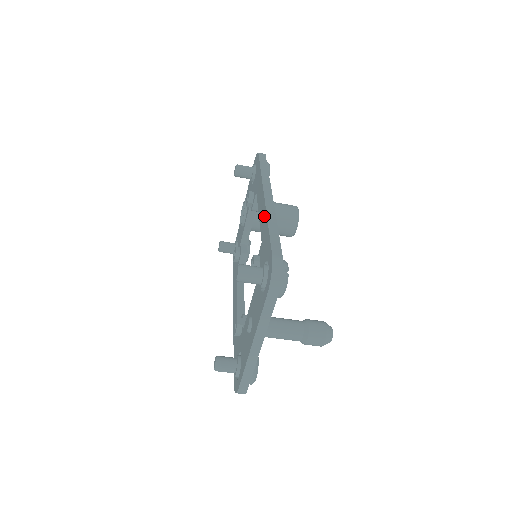
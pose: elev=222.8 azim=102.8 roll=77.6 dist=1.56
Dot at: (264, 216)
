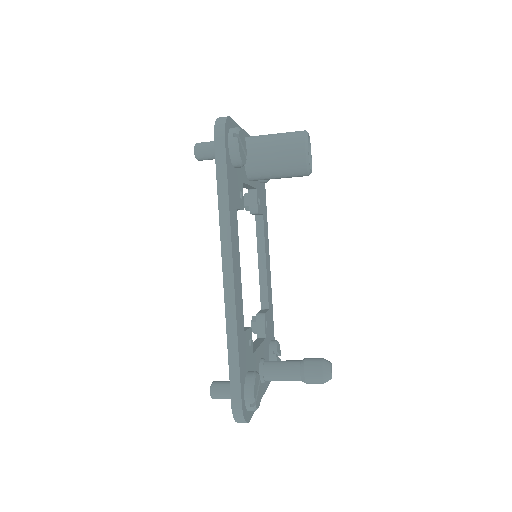
Dot at: occluded
